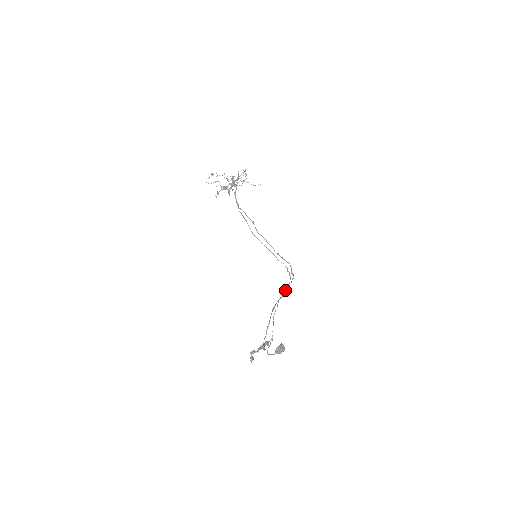
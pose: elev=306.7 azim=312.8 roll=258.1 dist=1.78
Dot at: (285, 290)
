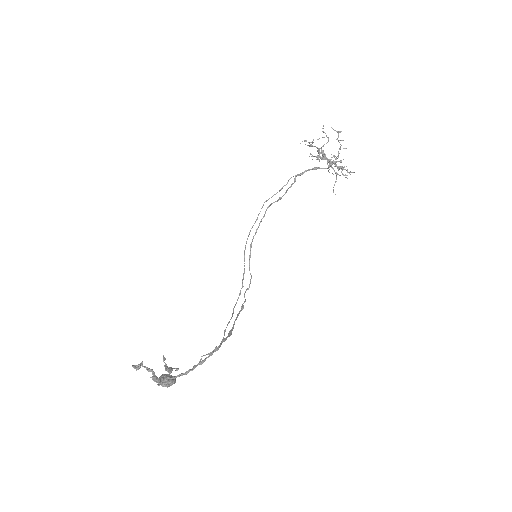
Dot at: occluded
